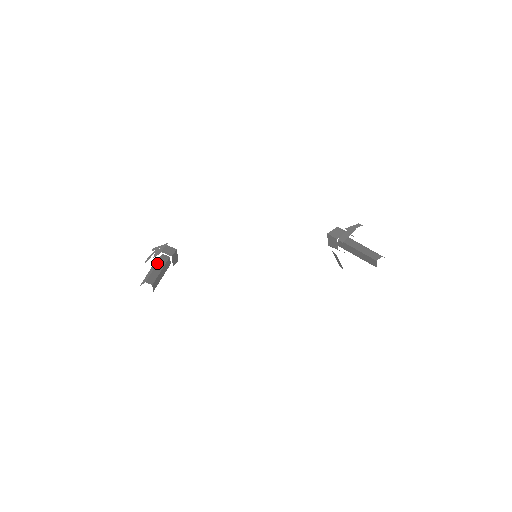
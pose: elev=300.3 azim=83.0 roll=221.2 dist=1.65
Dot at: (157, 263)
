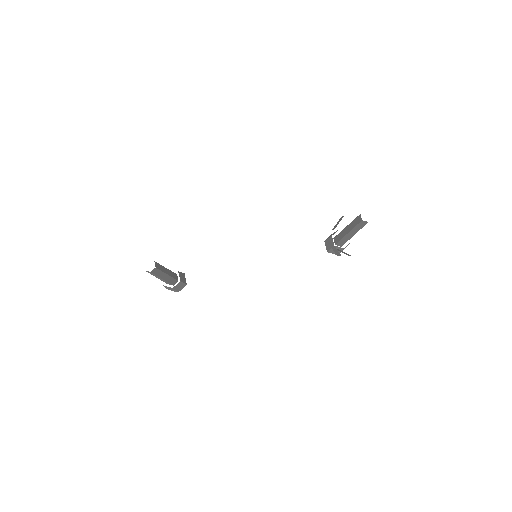
Dot at: occluded
